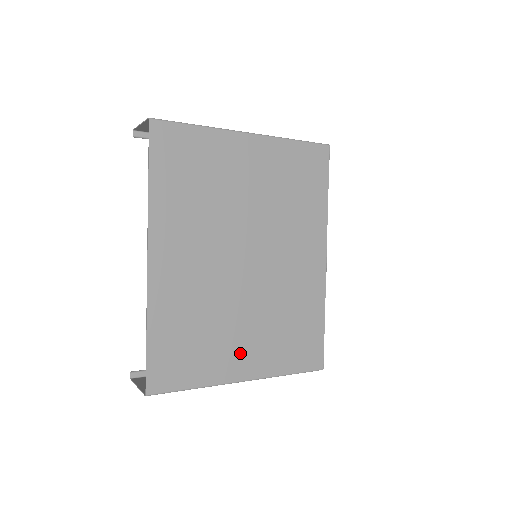
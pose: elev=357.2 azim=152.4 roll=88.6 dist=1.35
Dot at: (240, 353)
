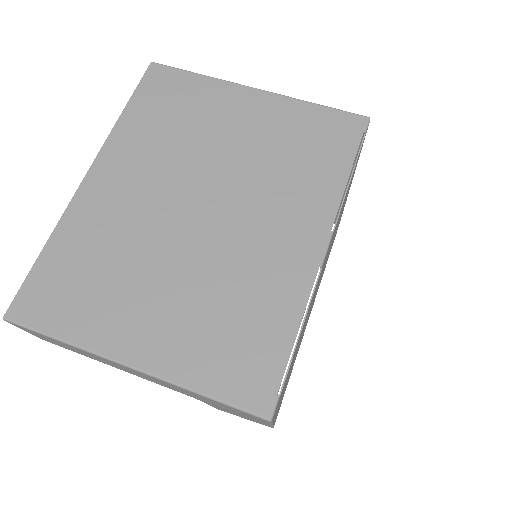
Dot at: (141, 323)
